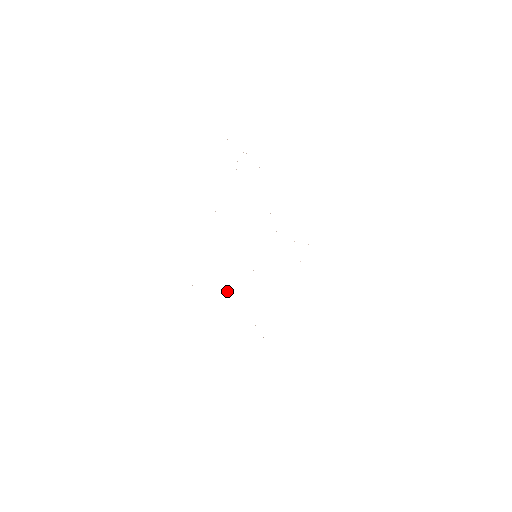
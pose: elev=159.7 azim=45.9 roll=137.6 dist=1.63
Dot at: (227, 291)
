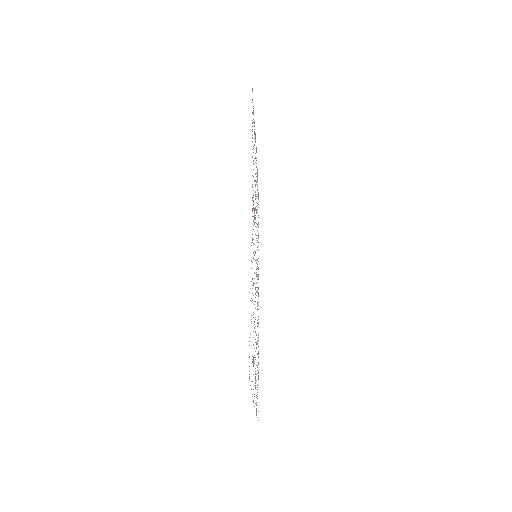
Dot at: occluded
